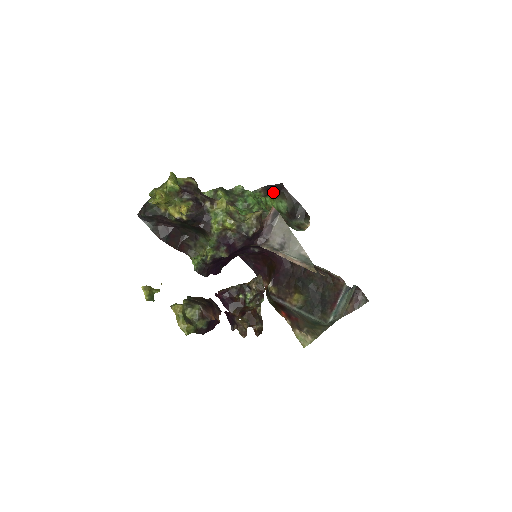
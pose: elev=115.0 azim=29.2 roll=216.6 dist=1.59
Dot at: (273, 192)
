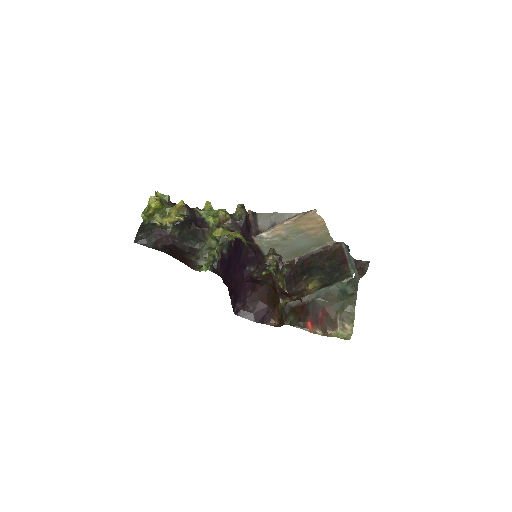
Dot at: occluded
